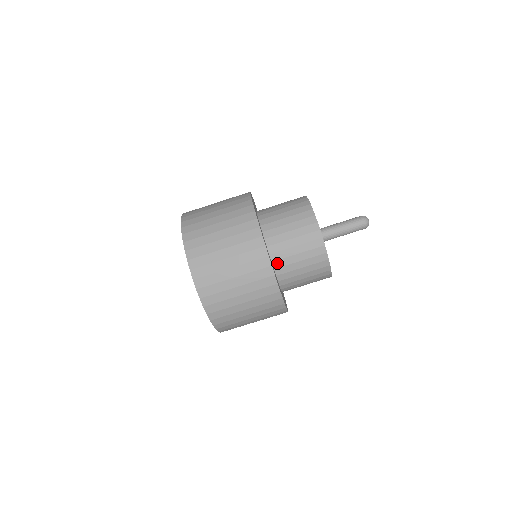
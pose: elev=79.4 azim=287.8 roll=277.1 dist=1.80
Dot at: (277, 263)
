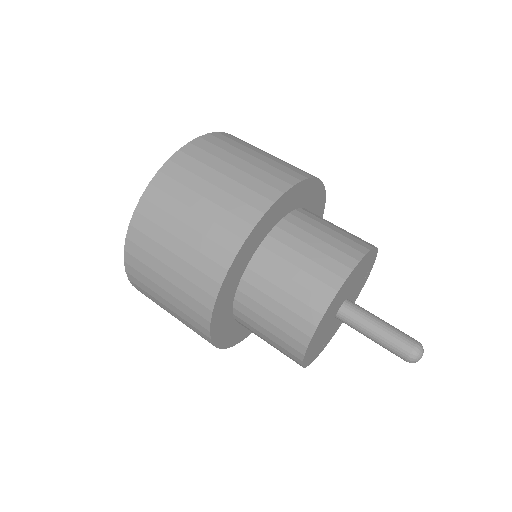
Dot at: (299, 214)
